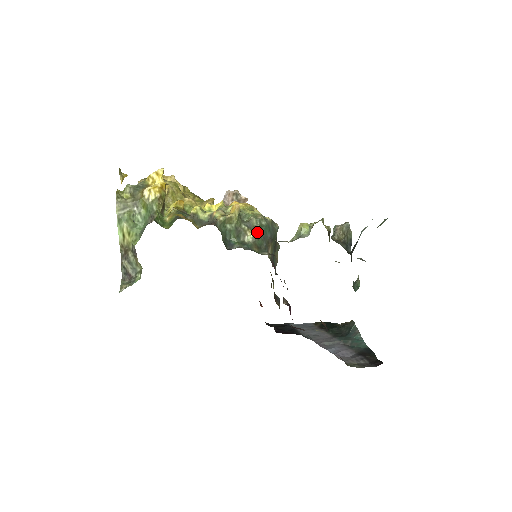
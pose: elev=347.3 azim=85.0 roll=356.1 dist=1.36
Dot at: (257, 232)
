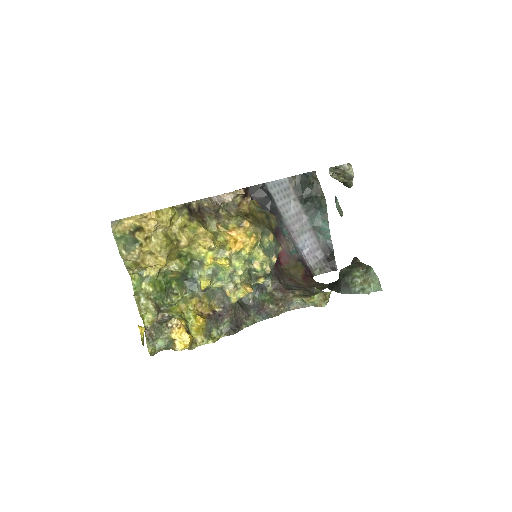
Dot at: (264, 278)
